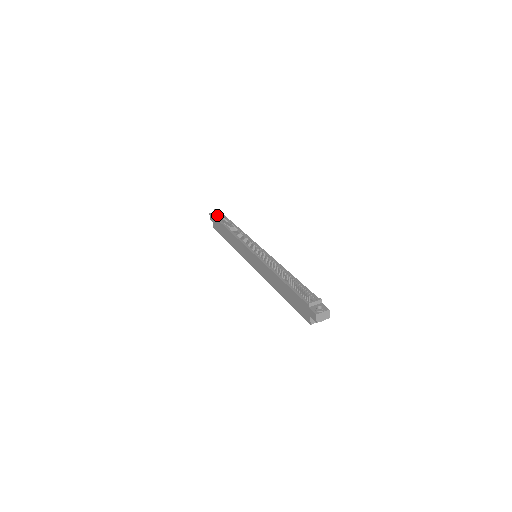
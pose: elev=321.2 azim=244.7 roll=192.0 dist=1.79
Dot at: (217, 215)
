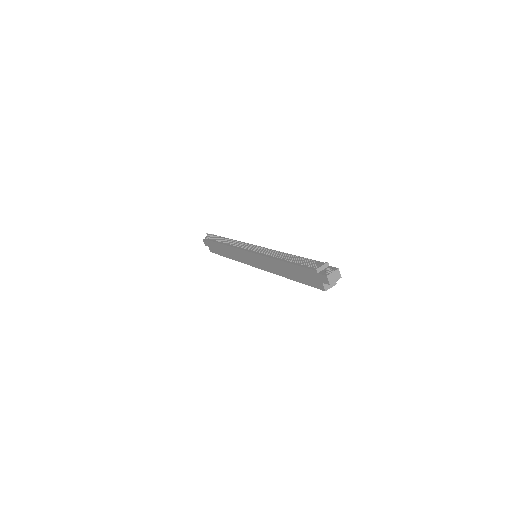
Dot at: occluded
